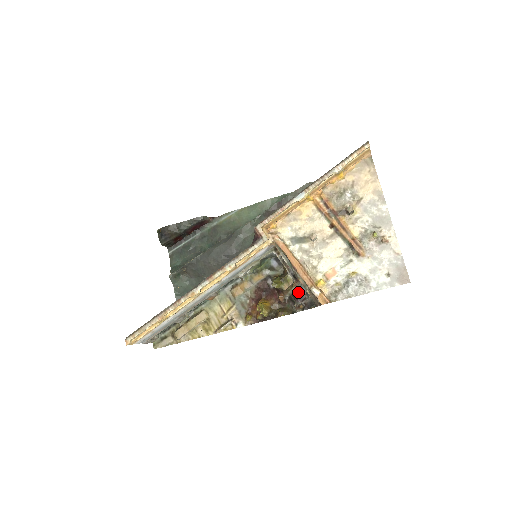
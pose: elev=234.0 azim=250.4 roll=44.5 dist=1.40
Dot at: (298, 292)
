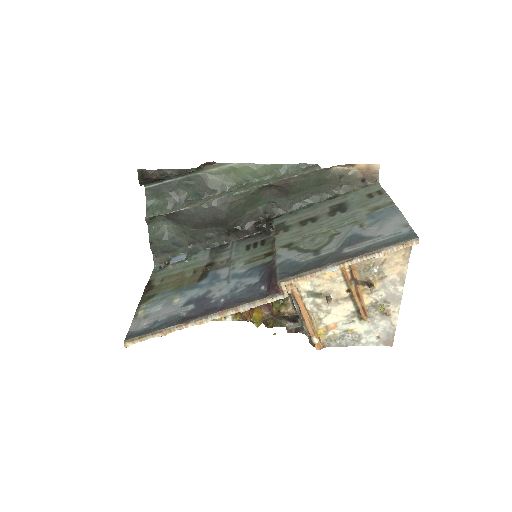
Dot at: (293, 316)
